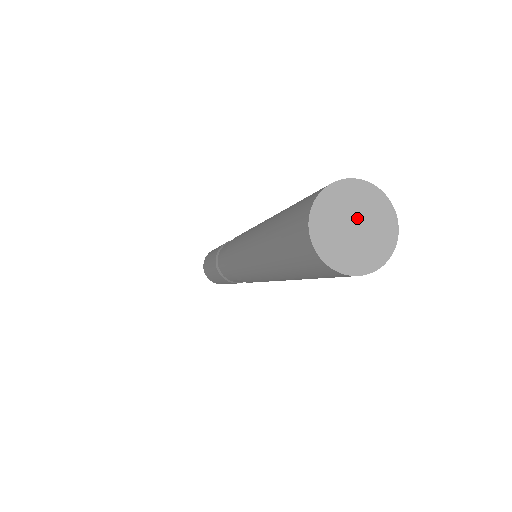
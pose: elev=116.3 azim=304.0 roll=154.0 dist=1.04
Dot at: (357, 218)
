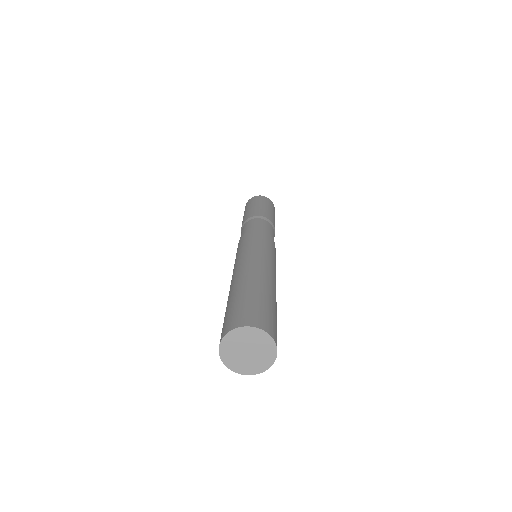
Dot at: (252, 349)
